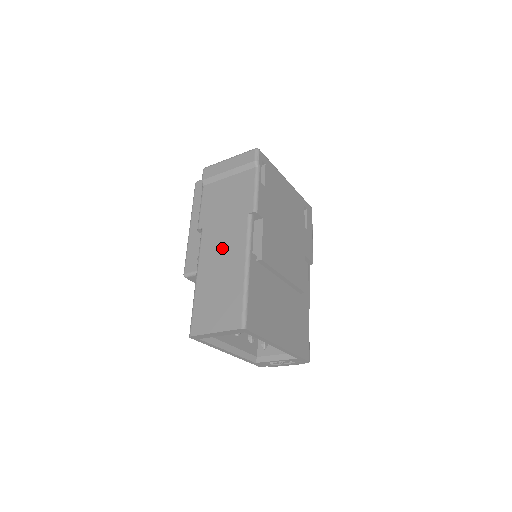
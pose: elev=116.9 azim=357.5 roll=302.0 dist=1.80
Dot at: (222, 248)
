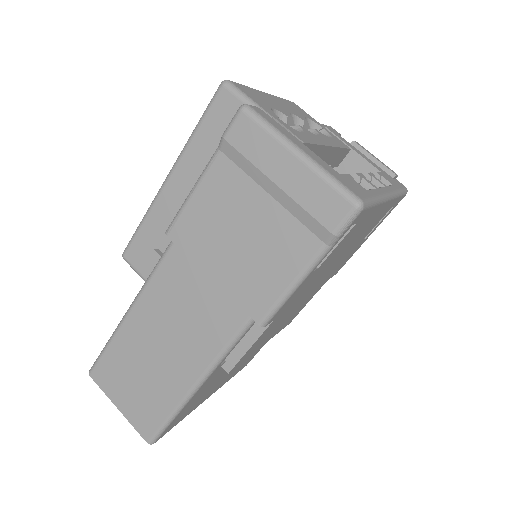
Dot at: (182, 319)
